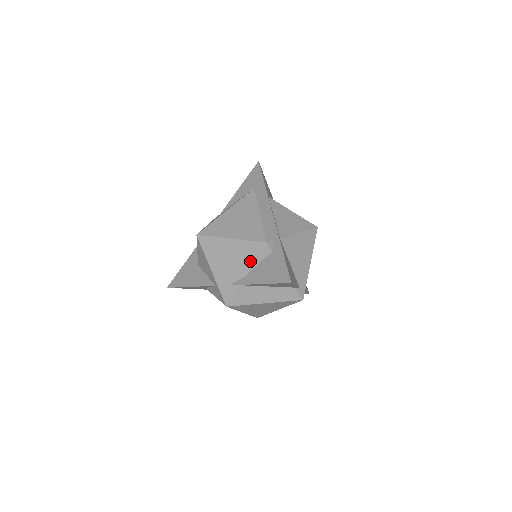
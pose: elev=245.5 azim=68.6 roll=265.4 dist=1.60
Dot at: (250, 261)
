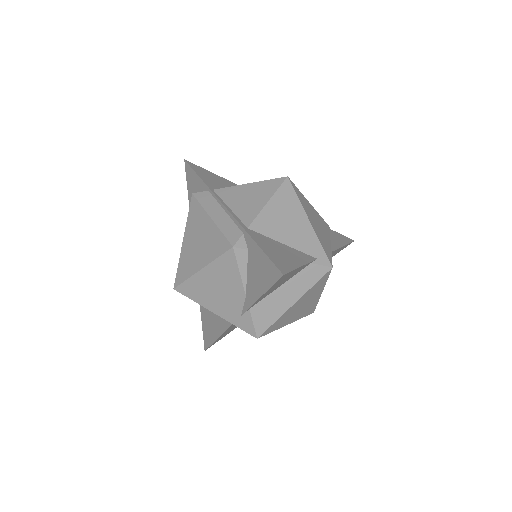
Dot at: (236, 278)
